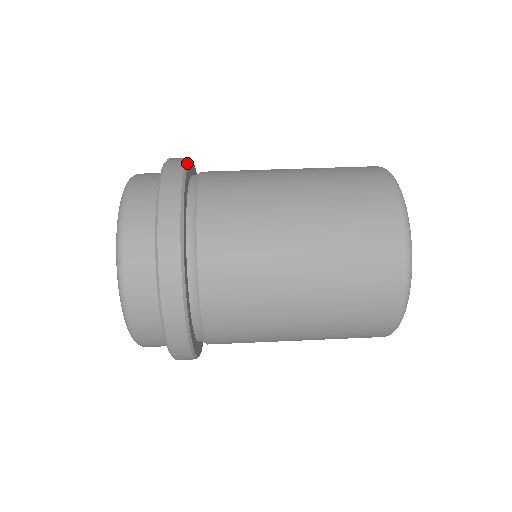
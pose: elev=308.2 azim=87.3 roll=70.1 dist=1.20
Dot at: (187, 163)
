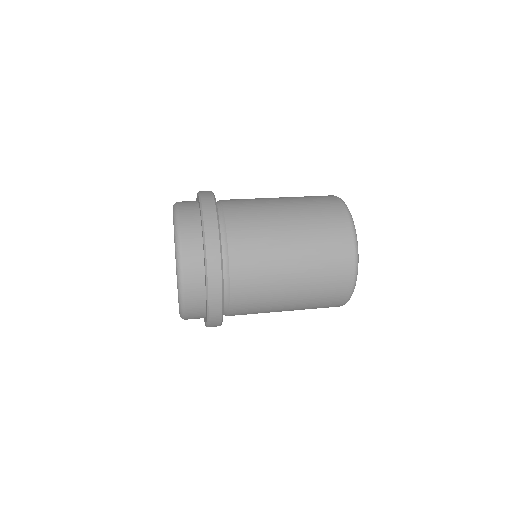
Dot at: occluded
